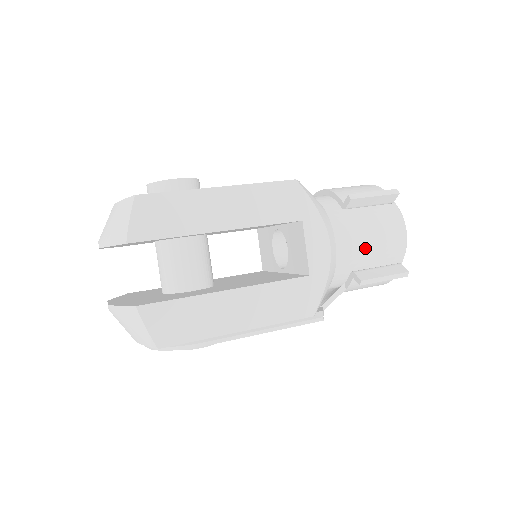
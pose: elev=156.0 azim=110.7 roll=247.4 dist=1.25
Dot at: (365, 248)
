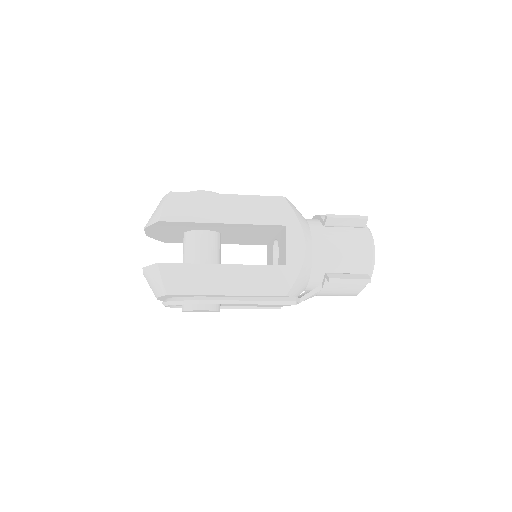
Dot at: (337, 256)
